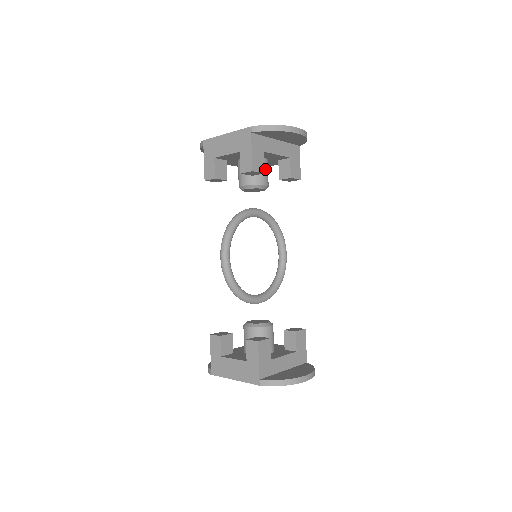
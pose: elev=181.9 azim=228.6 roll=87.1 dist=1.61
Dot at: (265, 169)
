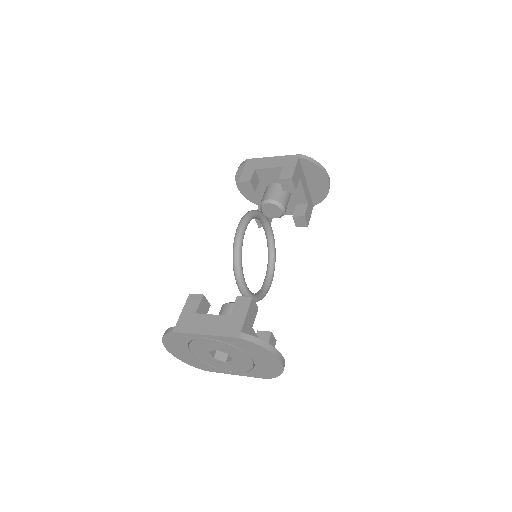
Dot at: (288, 199)
